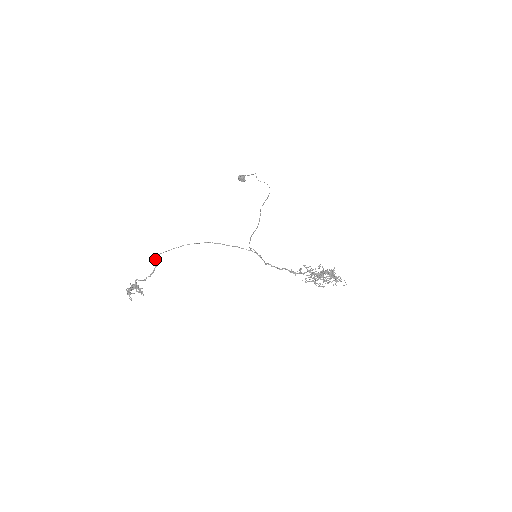
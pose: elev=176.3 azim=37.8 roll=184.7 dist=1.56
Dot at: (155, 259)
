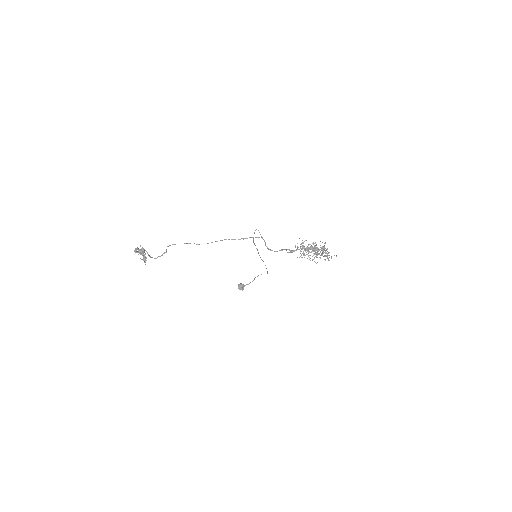
Dot at: (167, 246)
